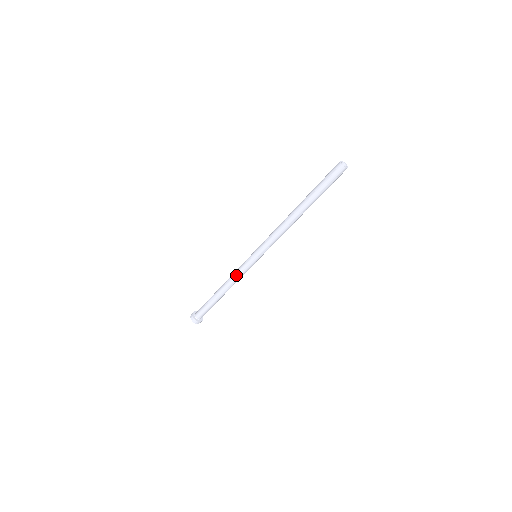
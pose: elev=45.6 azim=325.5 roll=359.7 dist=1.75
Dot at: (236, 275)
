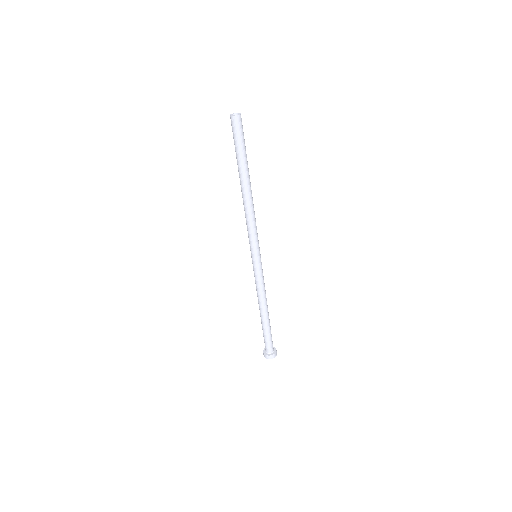
Dot at: (261, 287)
